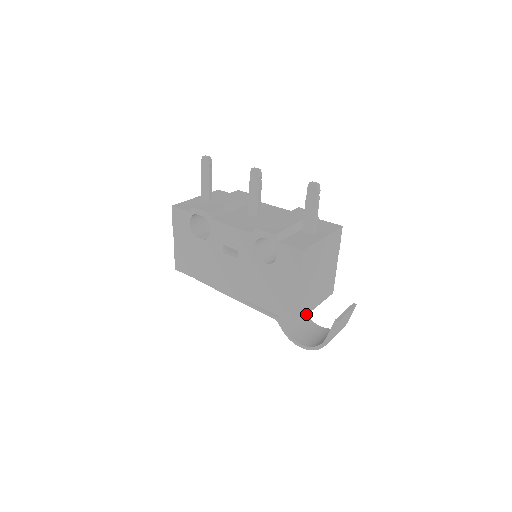
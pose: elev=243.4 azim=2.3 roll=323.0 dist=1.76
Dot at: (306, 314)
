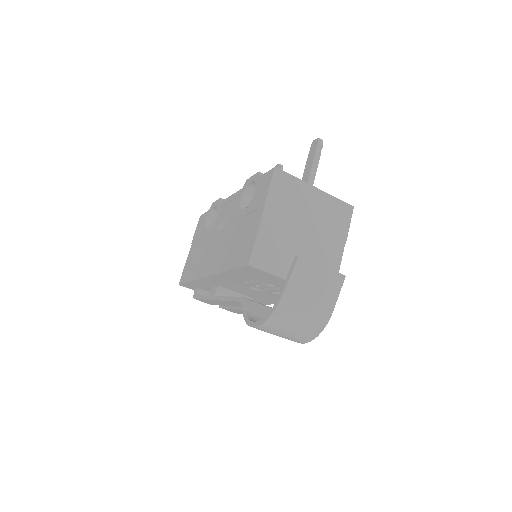
Dot at: (271, 272)
